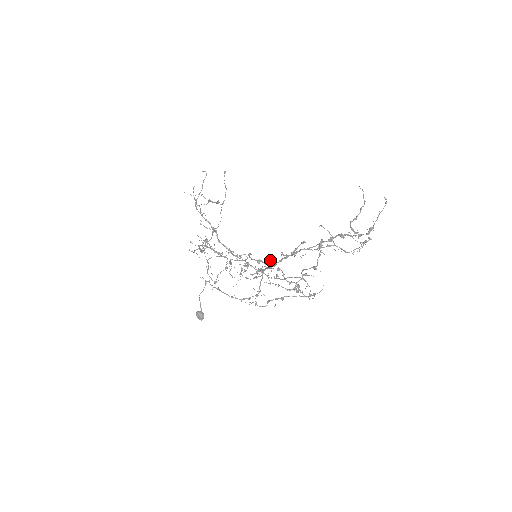
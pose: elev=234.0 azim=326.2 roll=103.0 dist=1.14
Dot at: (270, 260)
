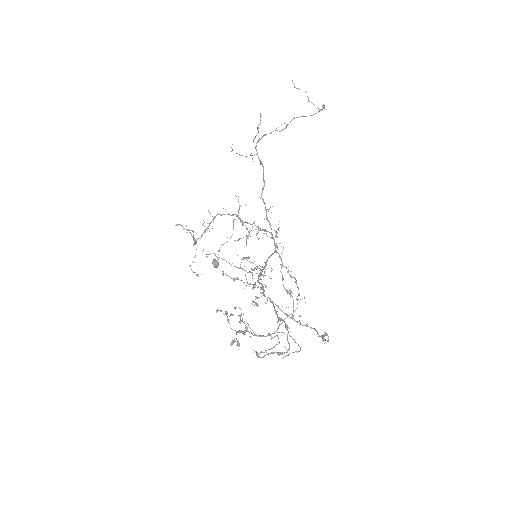
Dot at: occluded
